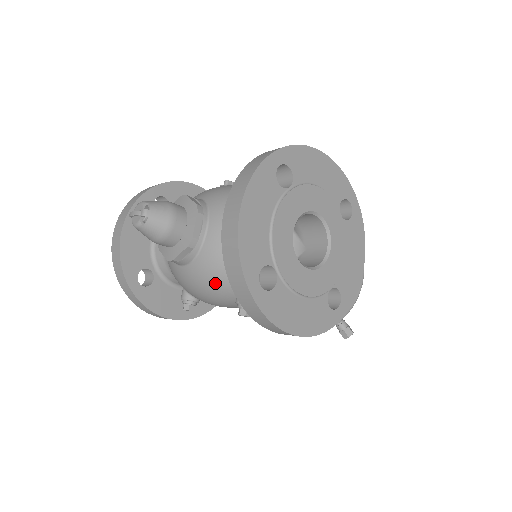
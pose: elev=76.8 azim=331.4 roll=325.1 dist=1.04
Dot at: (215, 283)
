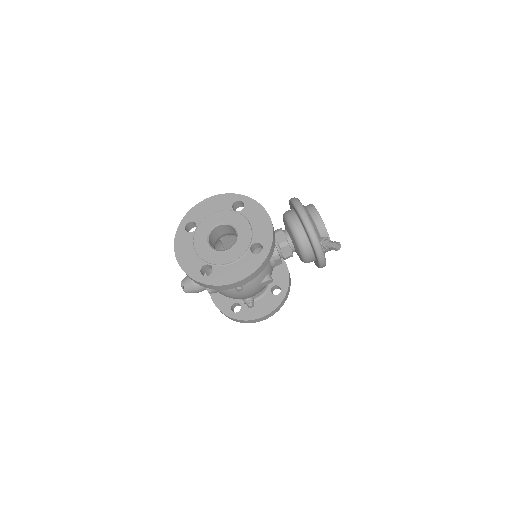
Dot at: occluded
